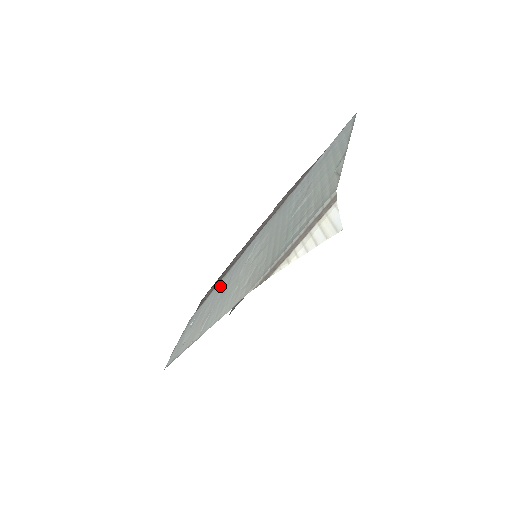
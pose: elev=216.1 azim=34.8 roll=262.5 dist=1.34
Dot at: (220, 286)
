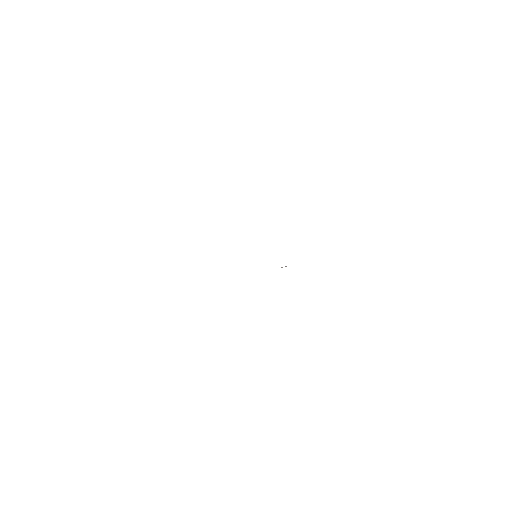
Dot at: occluded
